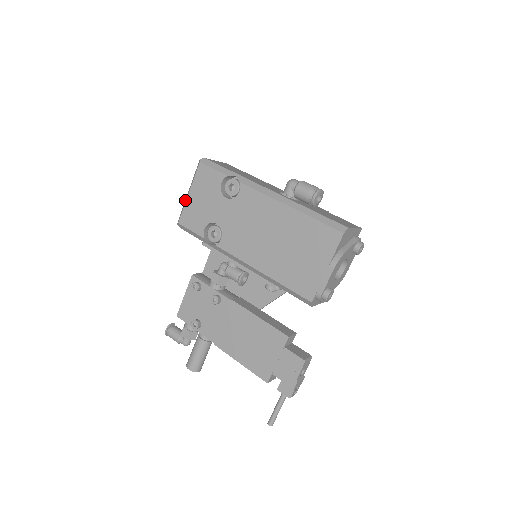
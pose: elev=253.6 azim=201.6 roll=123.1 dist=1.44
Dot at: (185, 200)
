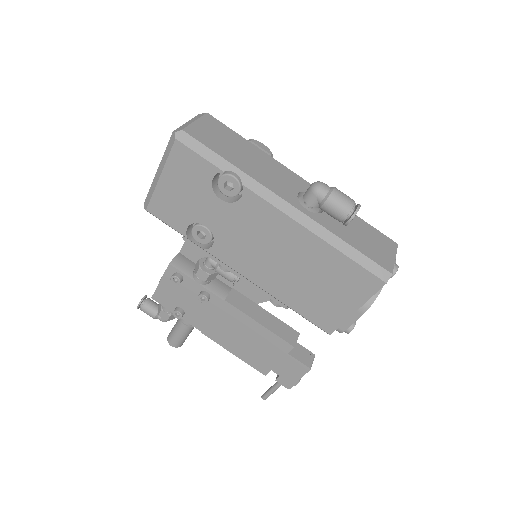
Dot at: (153, 181)
